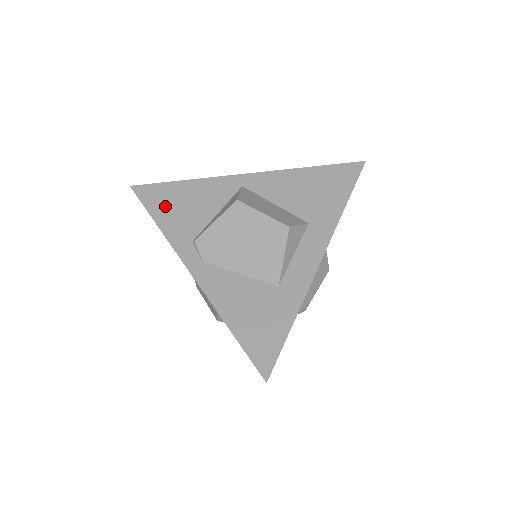
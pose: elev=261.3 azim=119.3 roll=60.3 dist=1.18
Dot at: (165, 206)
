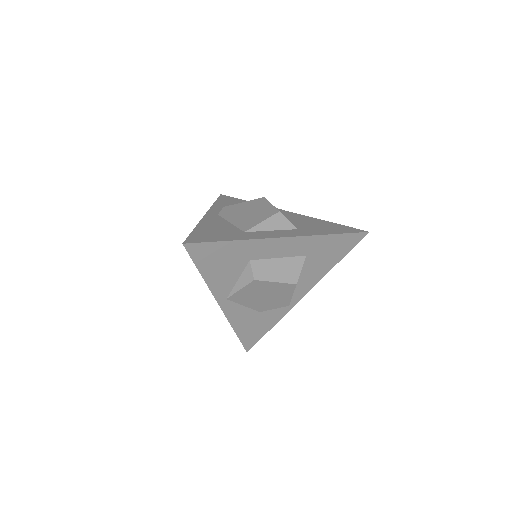
Dot at: (228, 202)
